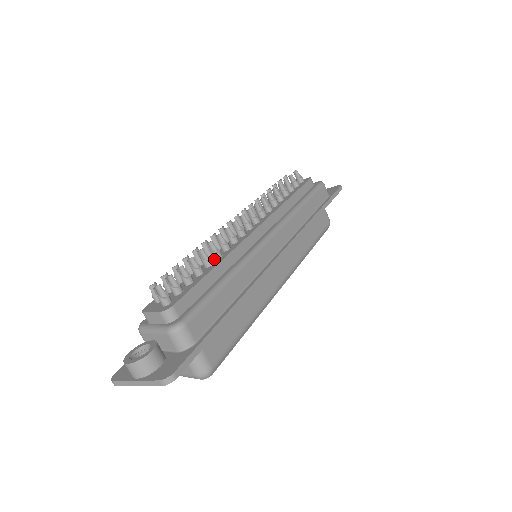
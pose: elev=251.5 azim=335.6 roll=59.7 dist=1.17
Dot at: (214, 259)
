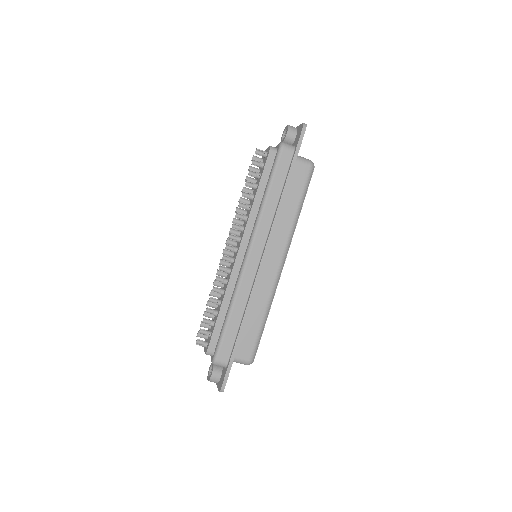
Dot at: (222, 294)
